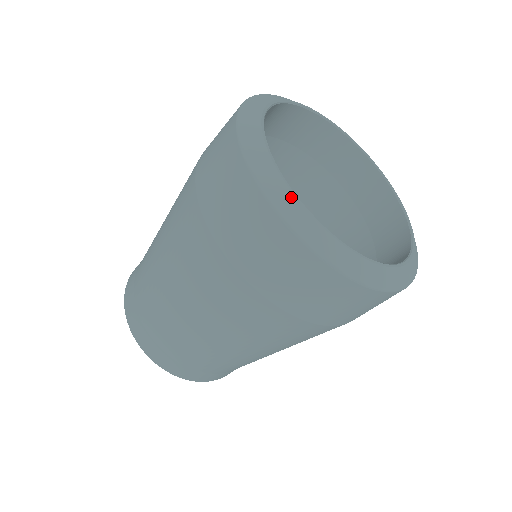
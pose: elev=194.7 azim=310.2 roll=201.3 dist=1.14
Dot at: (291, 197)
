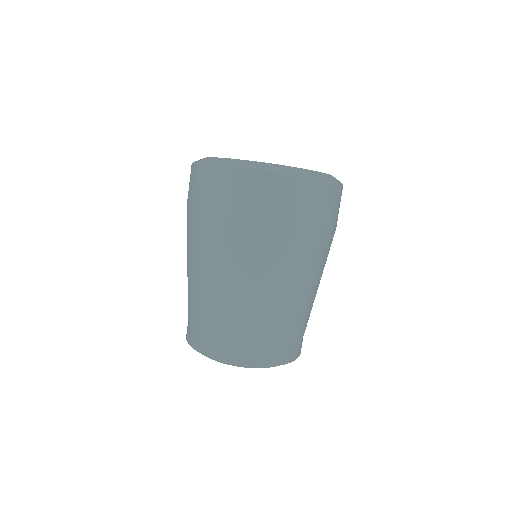
Dot at: (215, 158)
